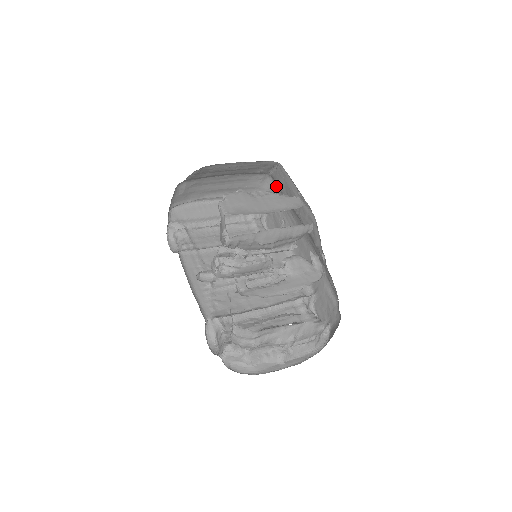
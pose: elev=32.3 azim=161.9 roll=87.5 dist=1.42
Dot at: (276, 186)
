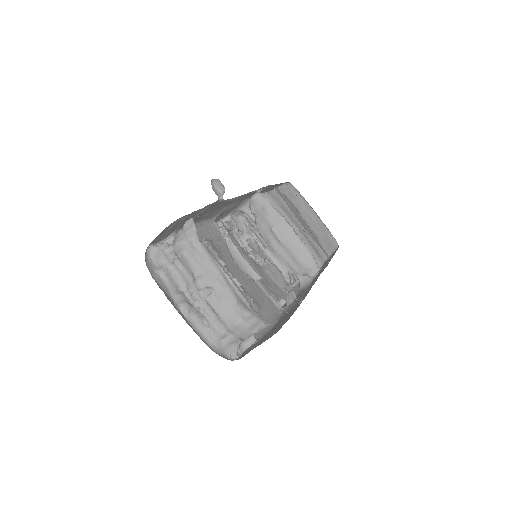
Dot at: (319, 275)
